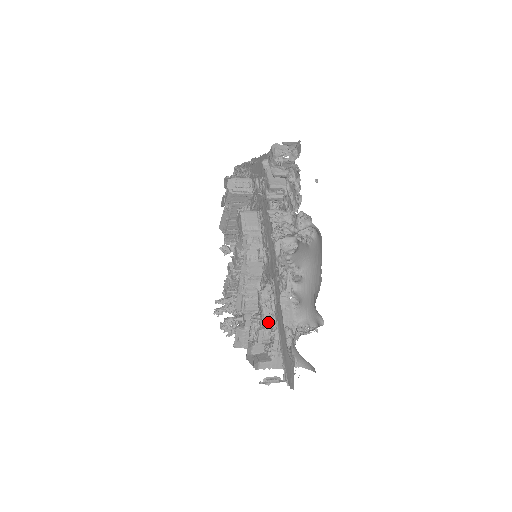
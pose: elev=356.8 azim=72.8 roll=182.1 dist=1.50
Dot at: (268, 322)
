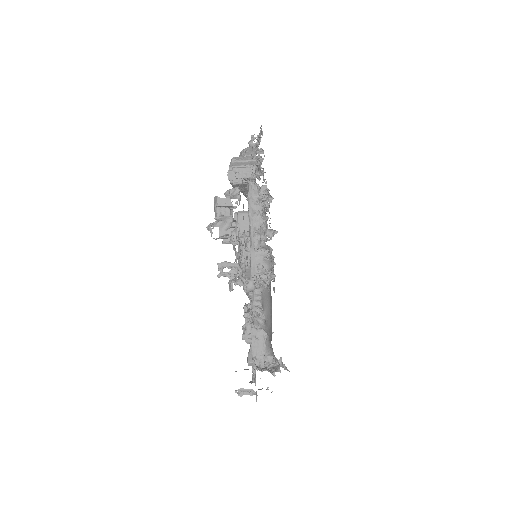
Dot at: (248, 338)
